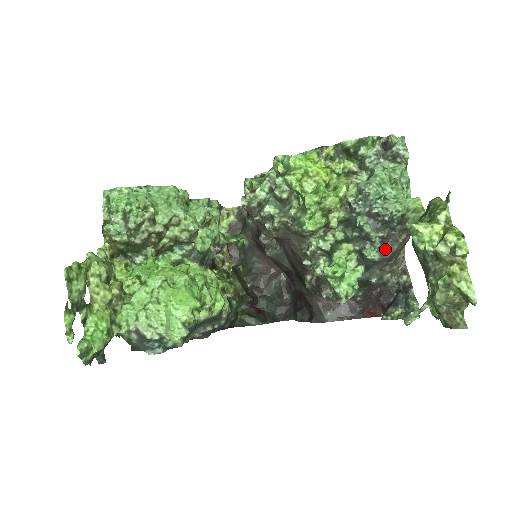
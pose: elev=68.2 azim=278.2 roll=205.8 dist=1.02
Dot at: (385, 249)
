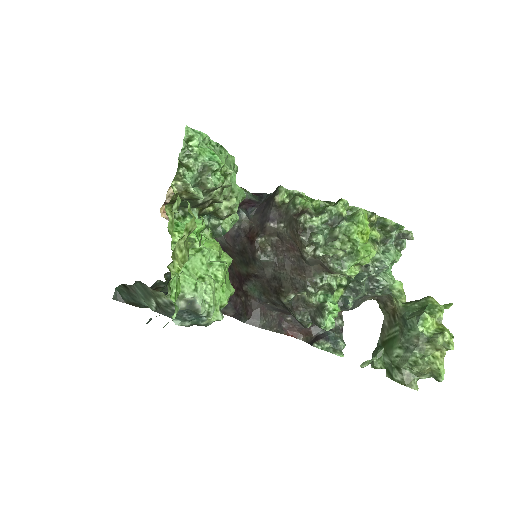
Dot at: (357, 302)
